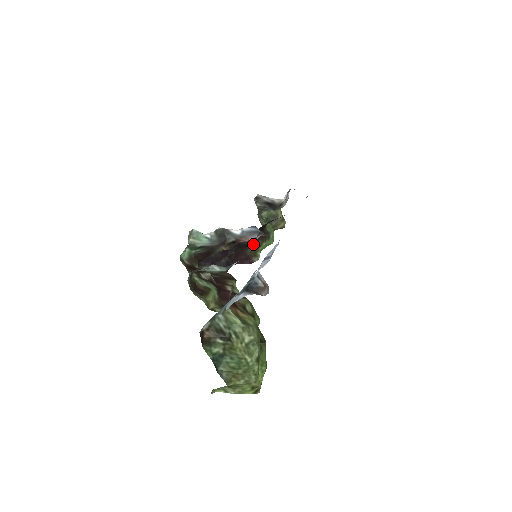
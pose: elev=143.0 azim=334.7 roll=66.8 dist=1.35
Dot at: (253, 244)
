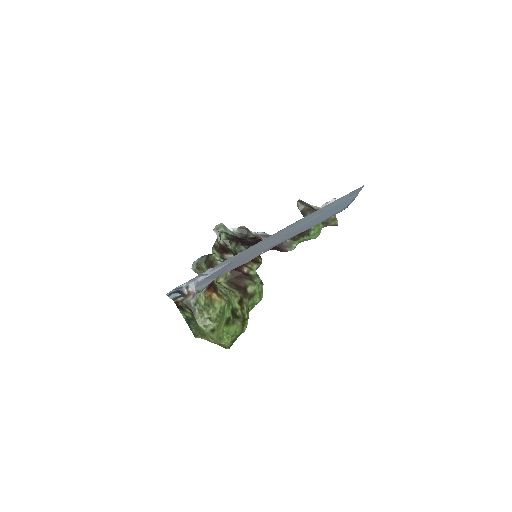
Dot at: occluded
